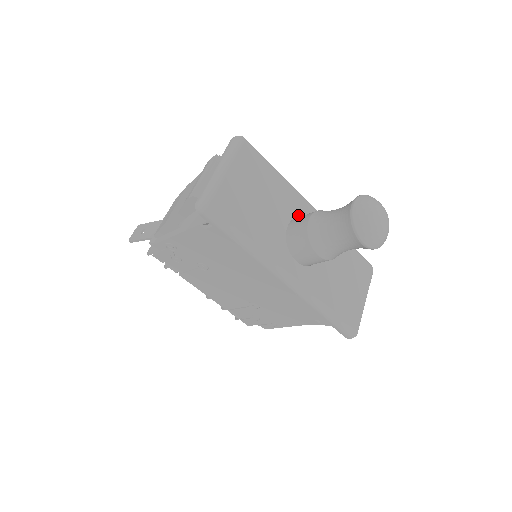
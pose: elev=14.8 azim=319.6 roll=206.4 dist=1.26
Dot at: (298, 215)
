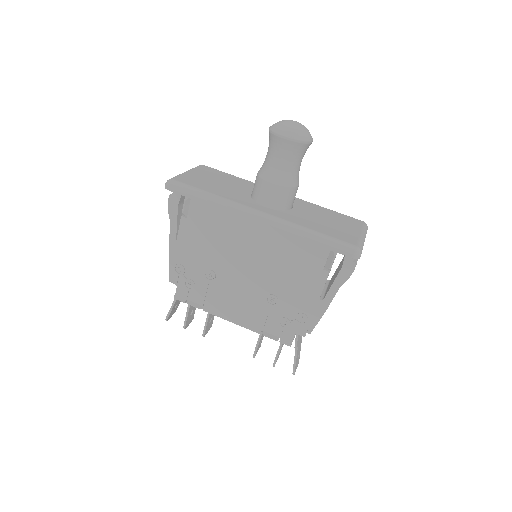
Dot at: occluded
